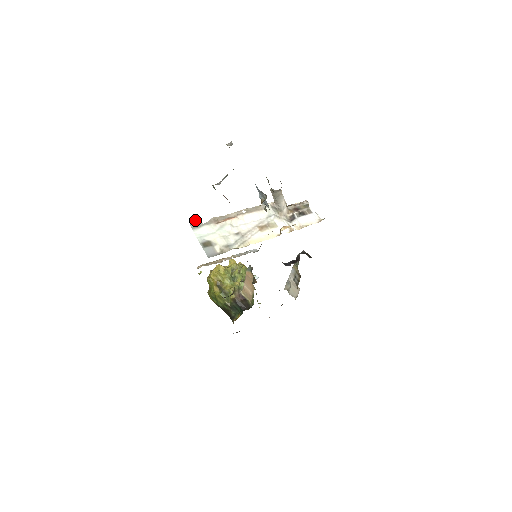
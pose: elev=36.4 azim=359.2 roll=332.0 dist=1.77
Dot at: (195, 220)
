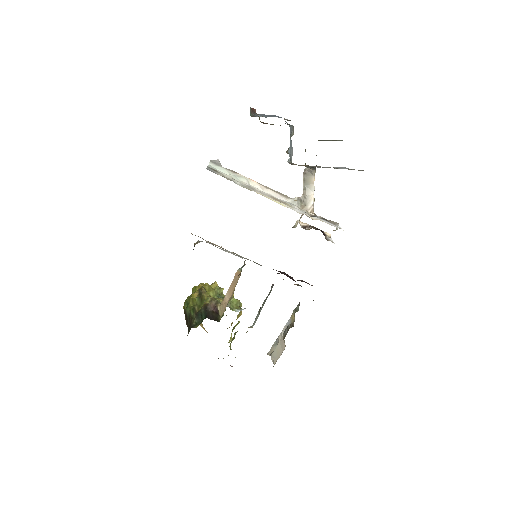
Dot at: (218, 161)
